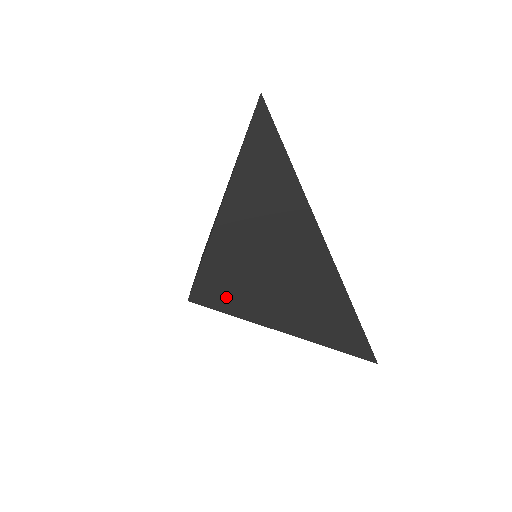
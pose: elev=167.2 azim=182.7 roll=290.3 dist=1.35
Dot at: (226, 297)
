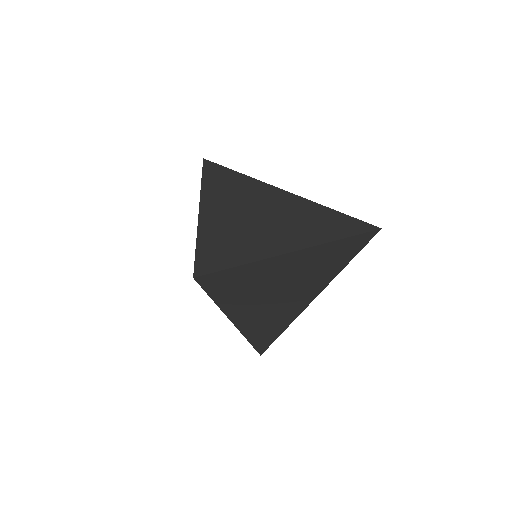
Dot at: (220, 291)
